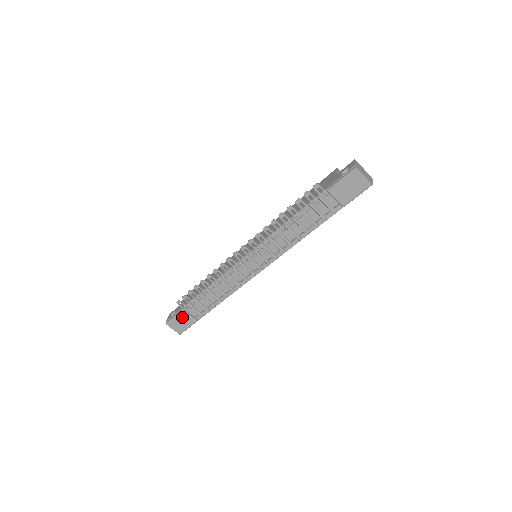
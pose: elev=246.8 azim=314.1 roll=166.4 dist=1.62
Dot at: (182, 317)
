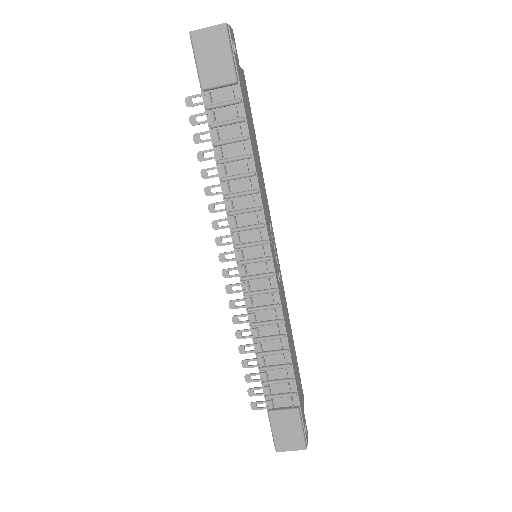
Dot at: (278, 422)
